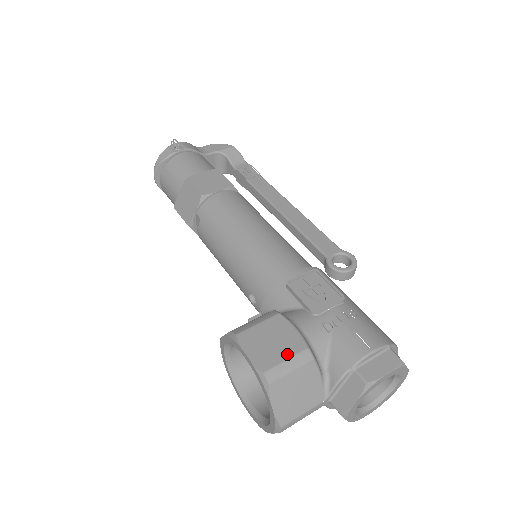
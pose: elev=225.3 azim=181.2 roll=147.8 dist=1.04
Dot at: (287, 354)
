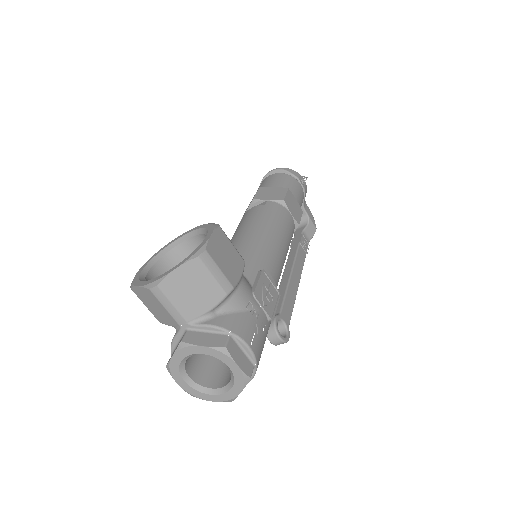
Dot at: (224, 269)
